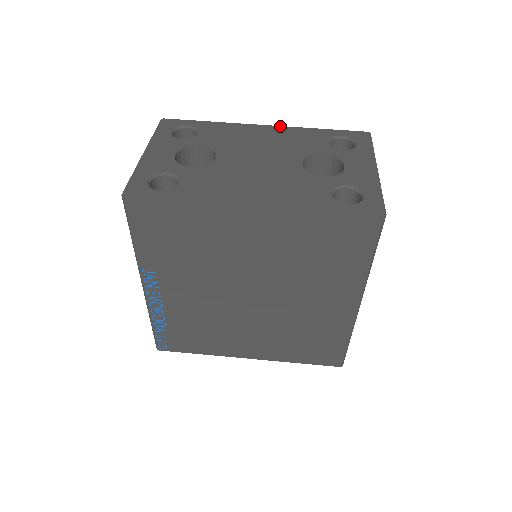
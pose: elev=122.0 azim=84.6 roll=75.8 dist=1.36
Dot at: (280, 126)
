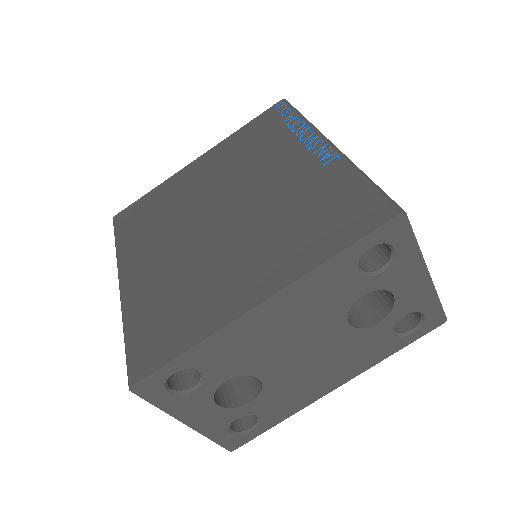
Dot at: (282, 291)
